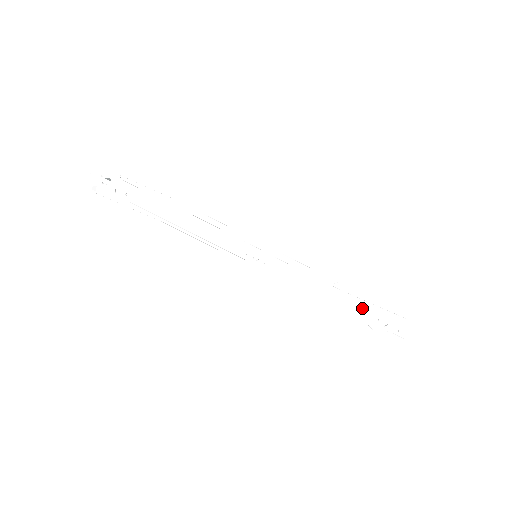
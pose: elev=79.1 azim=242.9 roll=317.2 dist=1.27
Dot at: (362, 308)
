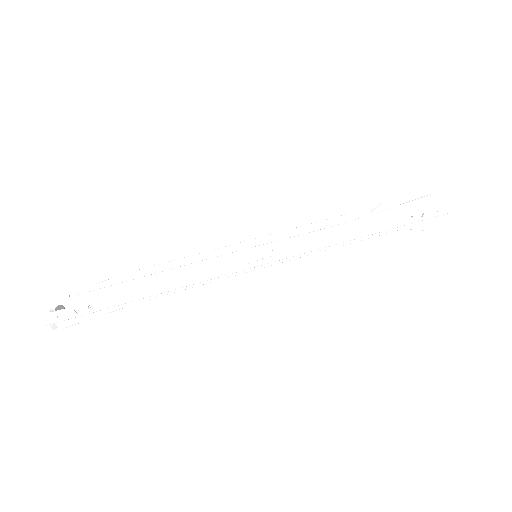
Dot at: (390, 220)
